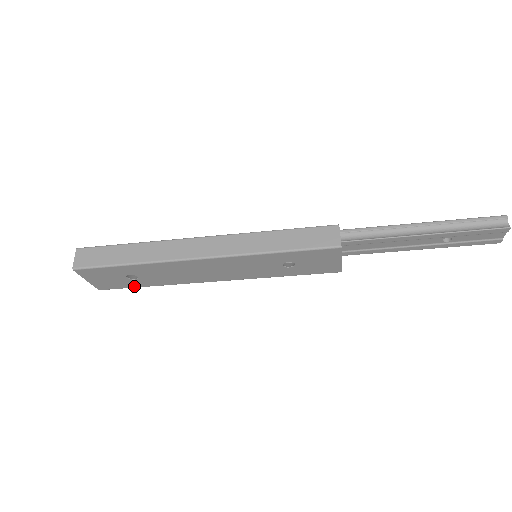
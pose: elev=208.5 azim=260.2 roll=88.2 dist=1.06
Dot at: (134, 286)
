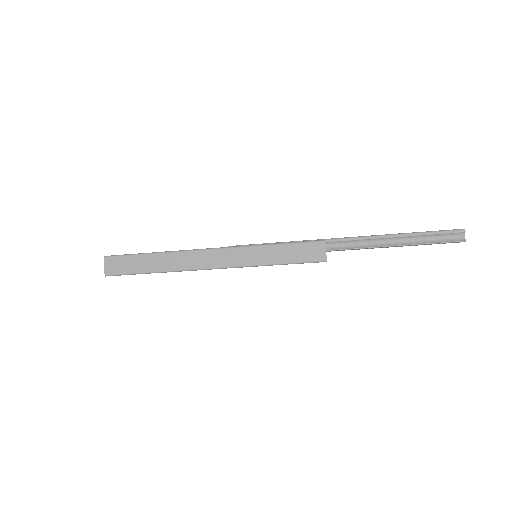
Dot at: occluded
